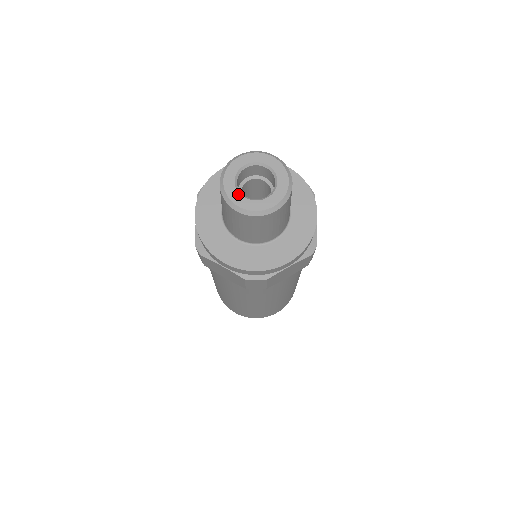
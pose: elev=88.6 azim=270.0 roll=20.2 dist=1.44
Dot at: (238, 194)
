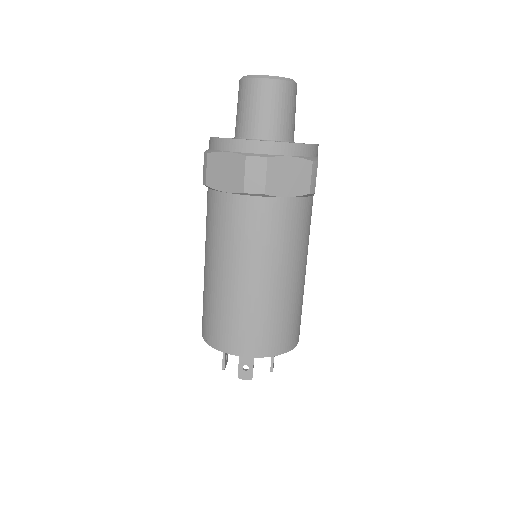
Dot at: occluded
